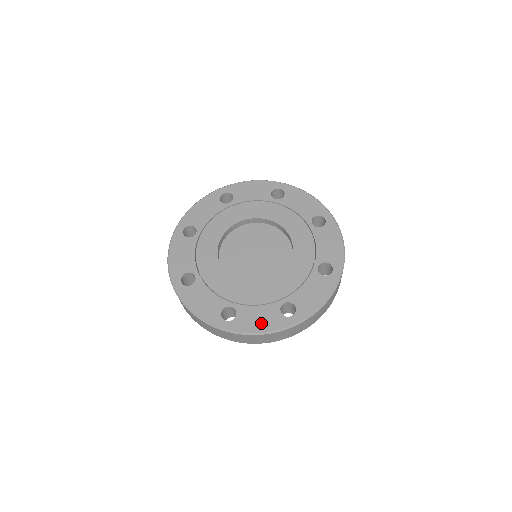
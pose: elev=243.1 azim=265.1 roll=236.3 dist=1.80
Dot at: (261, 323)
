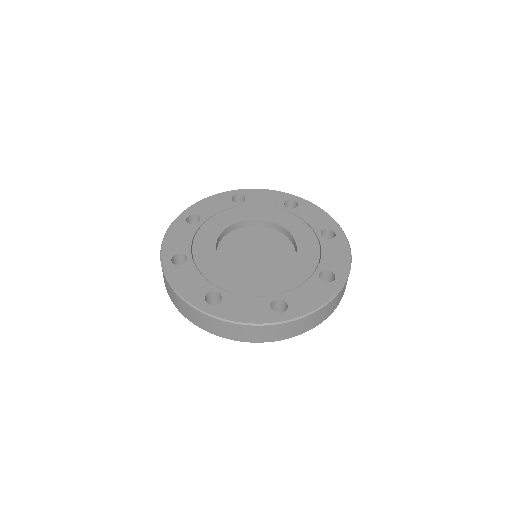
Dot at: (246, 313)
